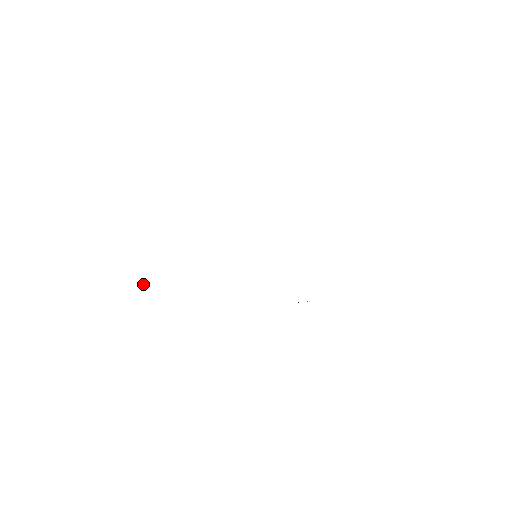
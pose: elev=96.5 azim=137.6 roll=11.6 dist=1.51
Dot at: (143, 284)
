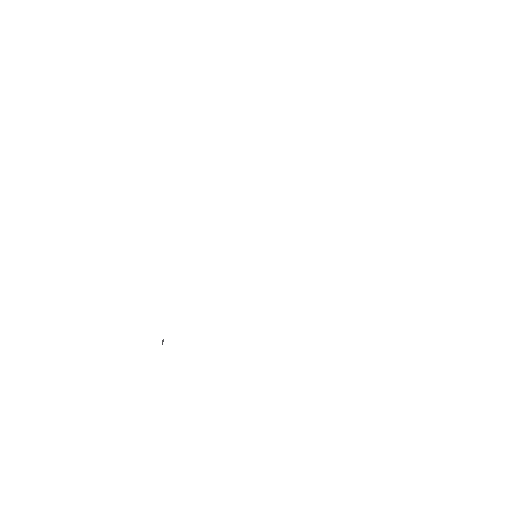
Dot at: (163, 340)
